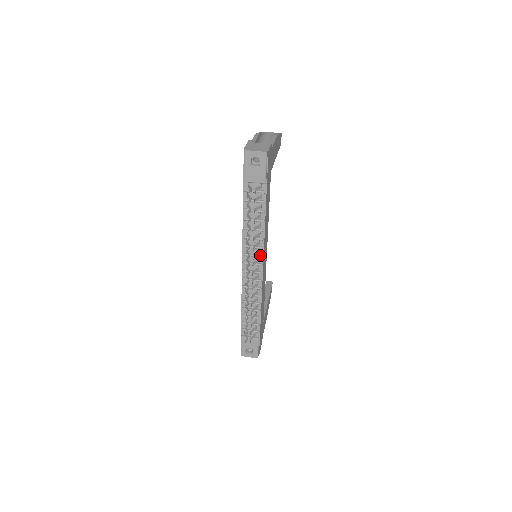
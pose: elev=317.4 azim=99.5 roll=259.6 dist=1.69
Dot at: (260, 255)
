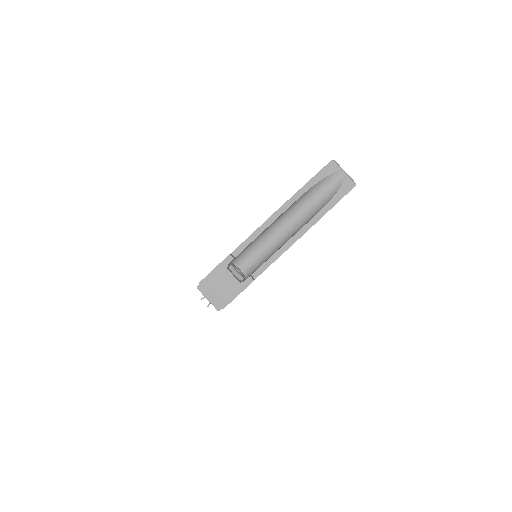
Dot at: occluded
